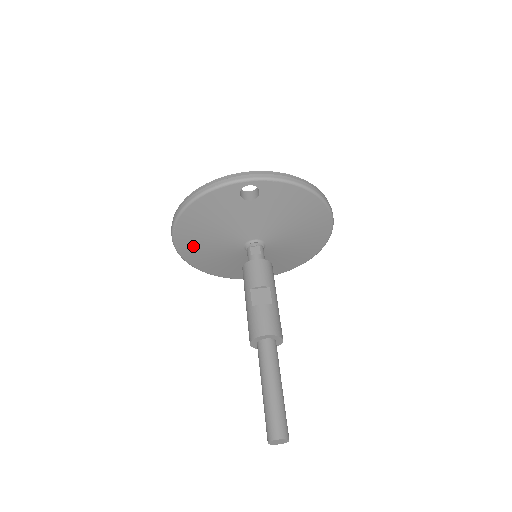
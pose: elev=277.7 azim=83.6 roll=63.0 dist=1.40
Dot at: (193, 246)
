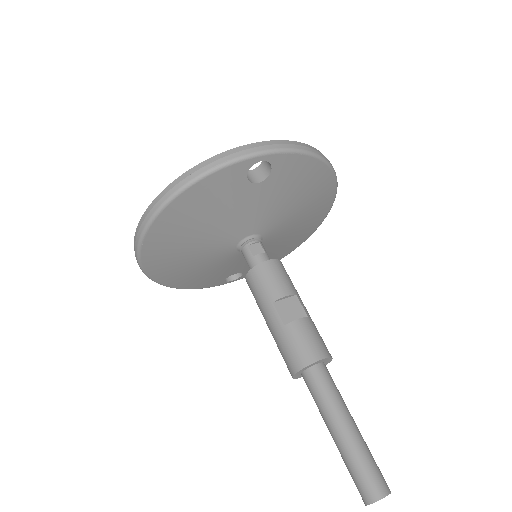
Dot at: (166, 255)
